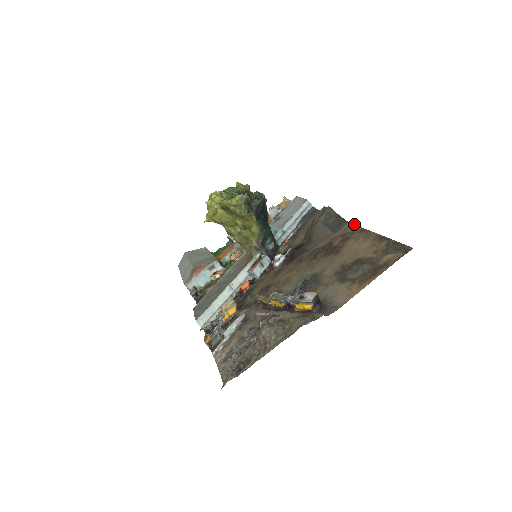
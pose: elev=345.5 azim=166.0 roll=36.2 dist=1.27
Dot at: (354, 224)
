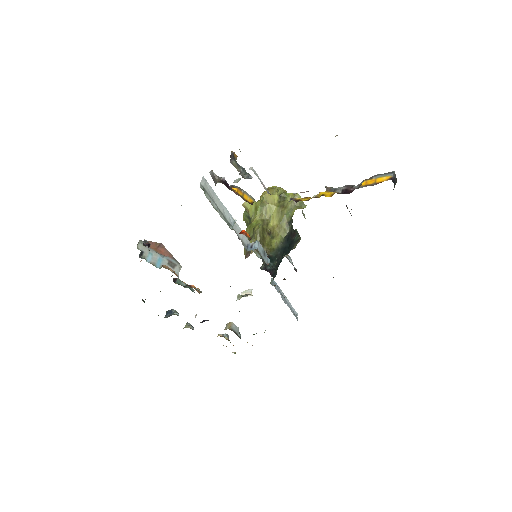
Dot at: occluded
